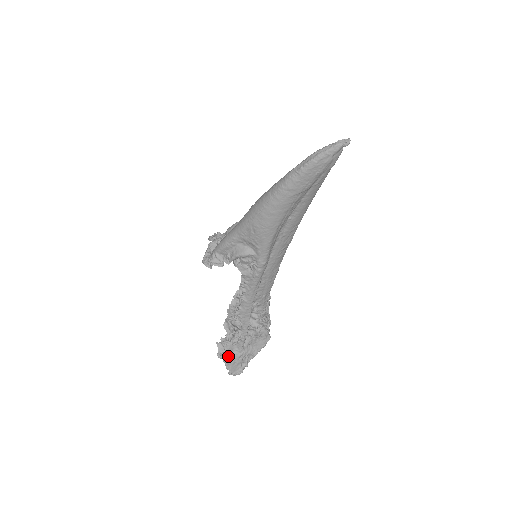
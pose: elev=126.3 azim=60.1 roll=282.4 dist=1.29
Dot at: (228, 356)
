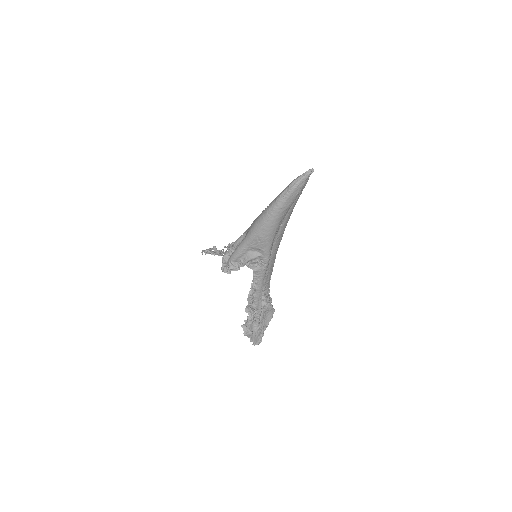
Dot at: (251, 332)
